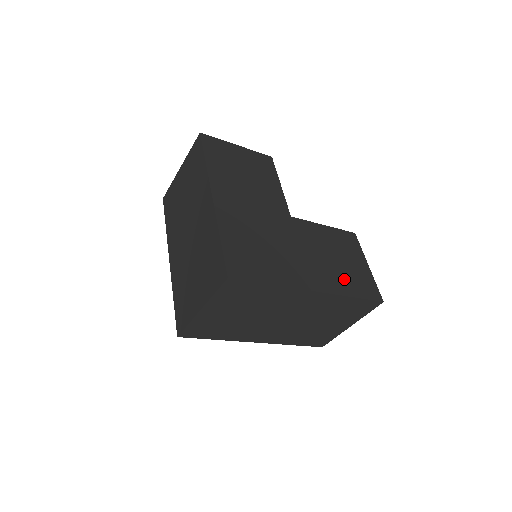
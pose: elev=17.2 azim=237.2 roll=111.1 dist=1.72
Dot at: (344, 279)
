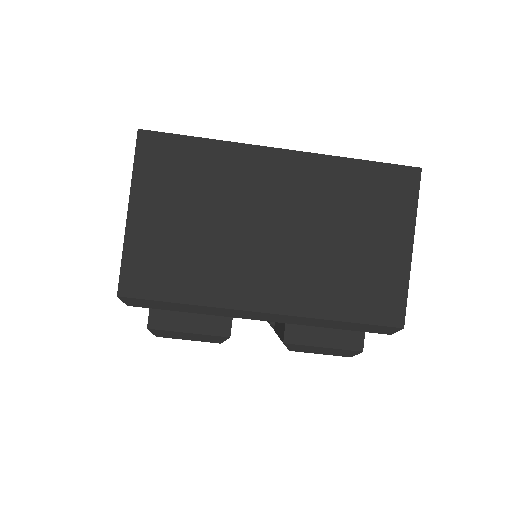
Dot at: occluded
